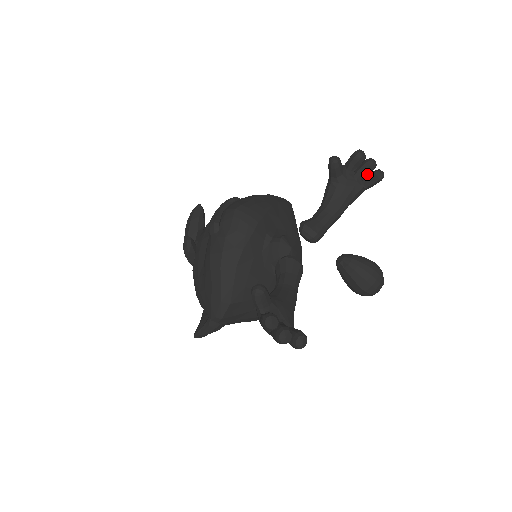
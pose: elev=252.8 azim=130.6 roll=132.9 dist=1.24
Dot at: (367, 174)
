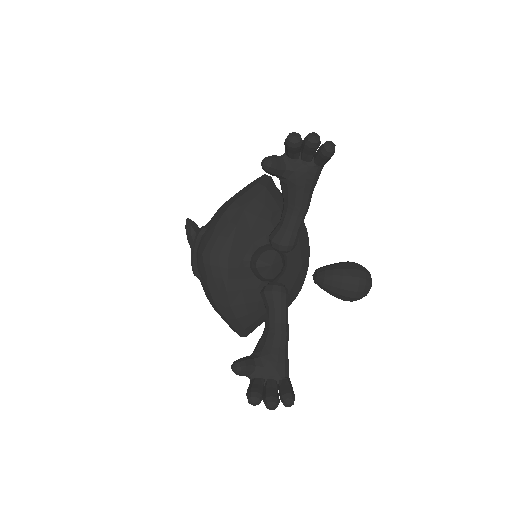
Dot at: (315, 151)
